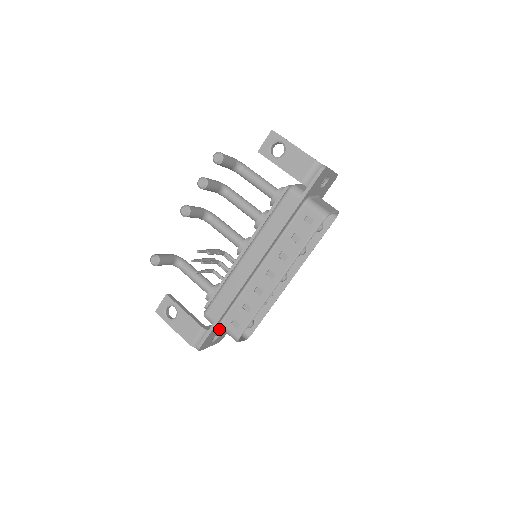
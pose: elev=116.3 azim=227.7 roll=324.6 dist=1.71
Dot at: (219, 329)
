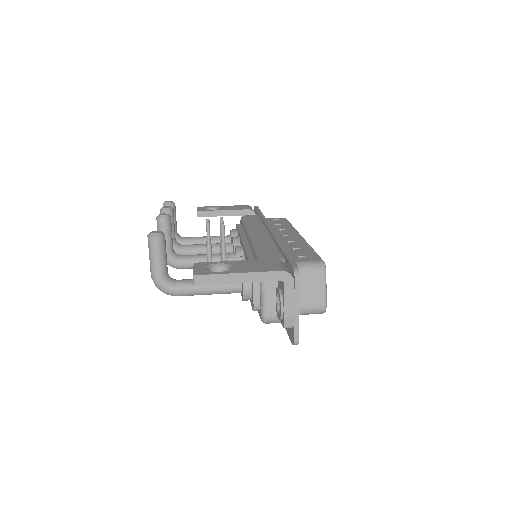
Dot at: occluded
